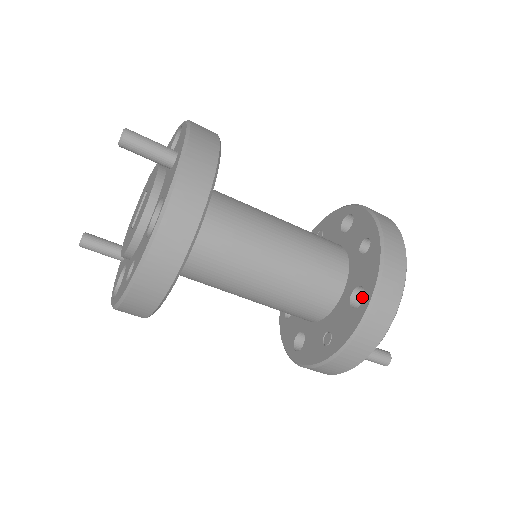
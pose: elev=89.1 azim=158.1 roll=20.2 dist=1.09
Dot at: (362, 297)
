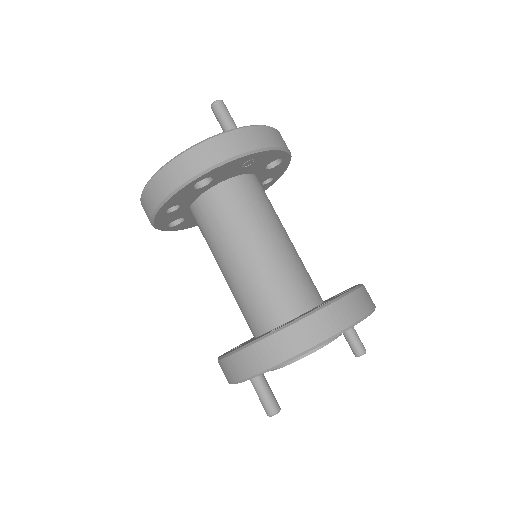
Dot at: occluded
